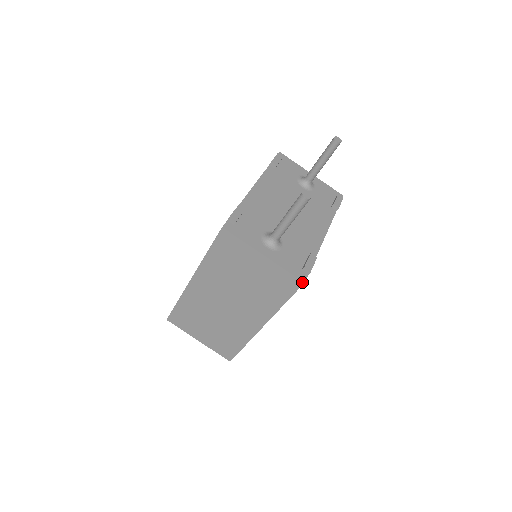
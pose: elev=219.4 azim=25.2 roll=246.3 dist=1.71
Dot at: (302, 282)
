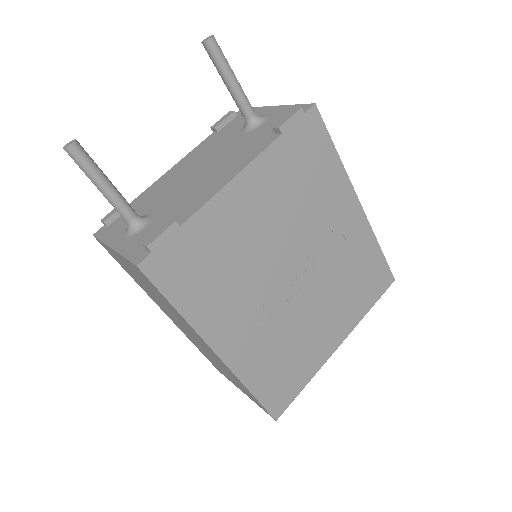
Dot at: (136, 266)
